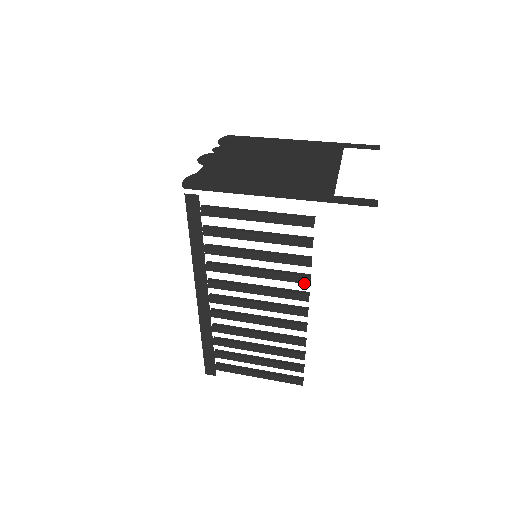
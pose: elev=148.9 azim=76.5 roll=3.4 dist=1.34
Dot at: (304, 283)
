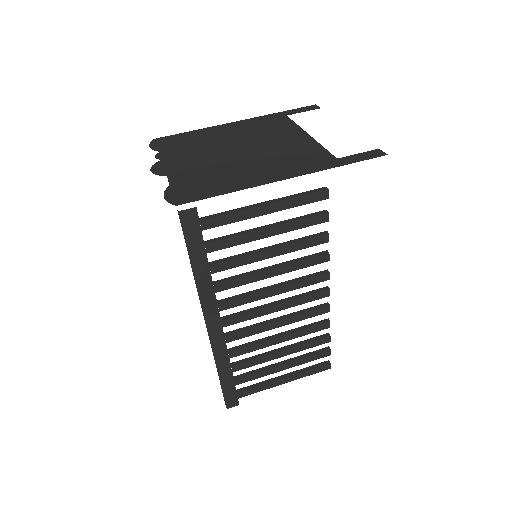
Dot at: (323, 262)
